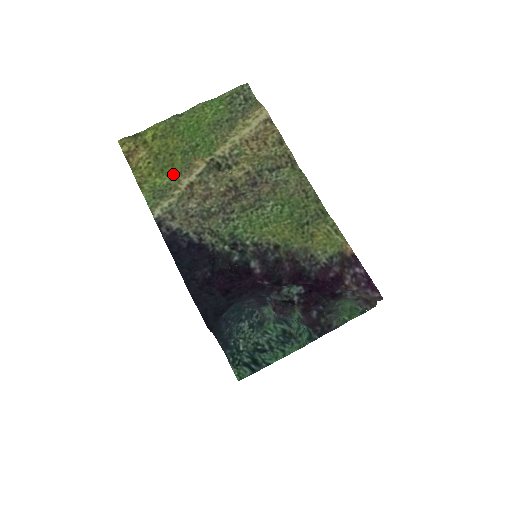
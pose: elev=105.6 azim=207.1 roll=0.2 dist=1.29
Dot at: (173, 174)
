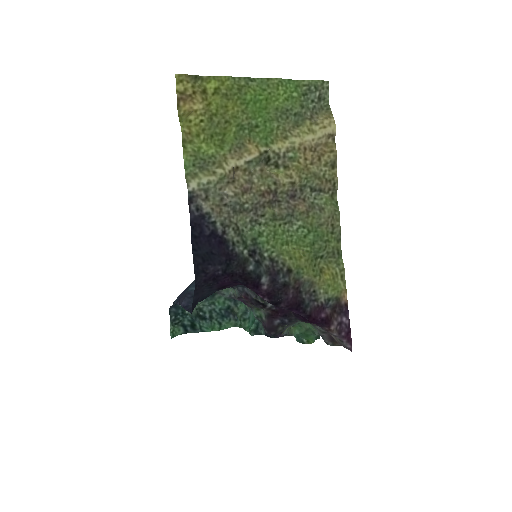
Dot at: (221, 146)
